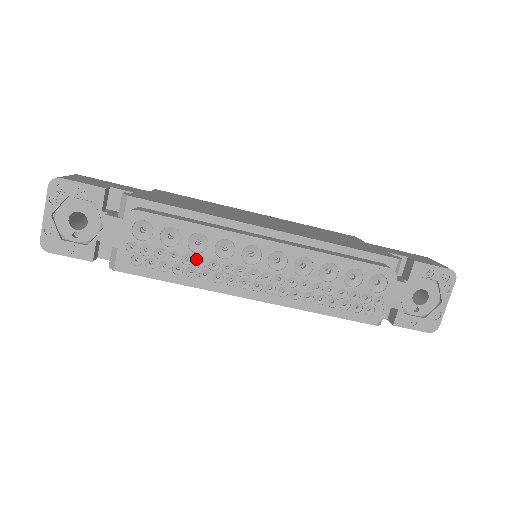
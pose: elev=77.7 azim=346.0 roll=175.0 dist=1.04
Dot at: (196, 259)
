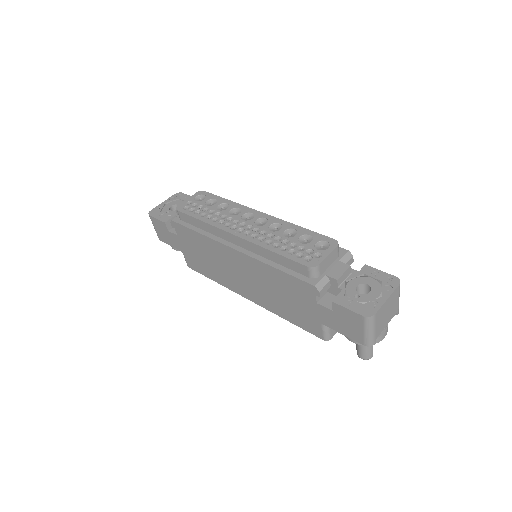
Dot at: (216, 213)
